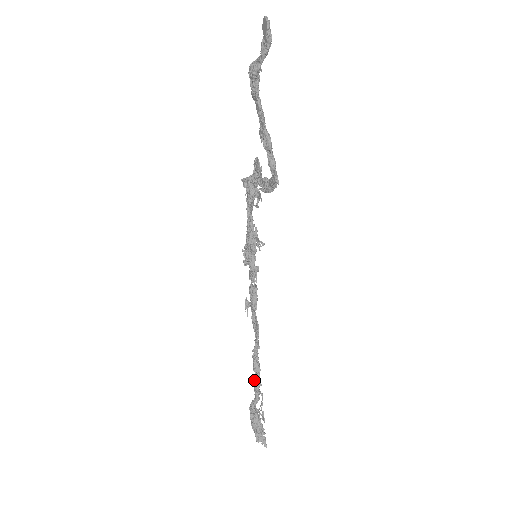
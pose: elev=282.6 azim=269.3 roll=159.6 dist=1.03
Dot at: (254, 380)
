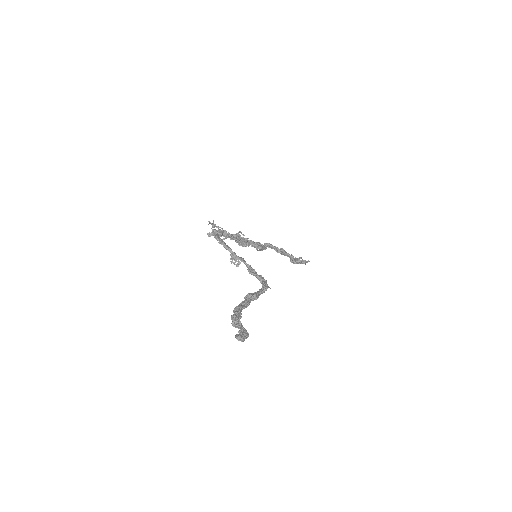
Dot at: occluded
